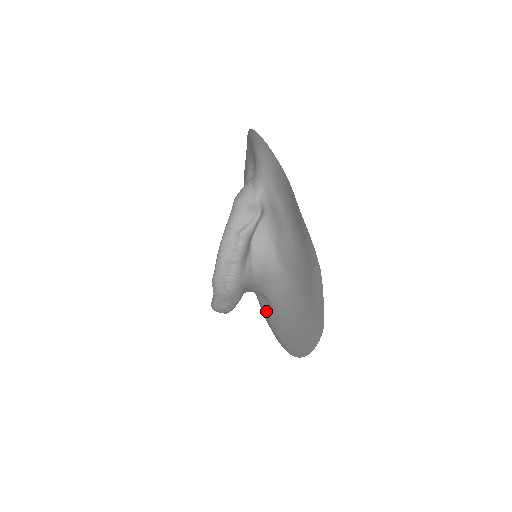
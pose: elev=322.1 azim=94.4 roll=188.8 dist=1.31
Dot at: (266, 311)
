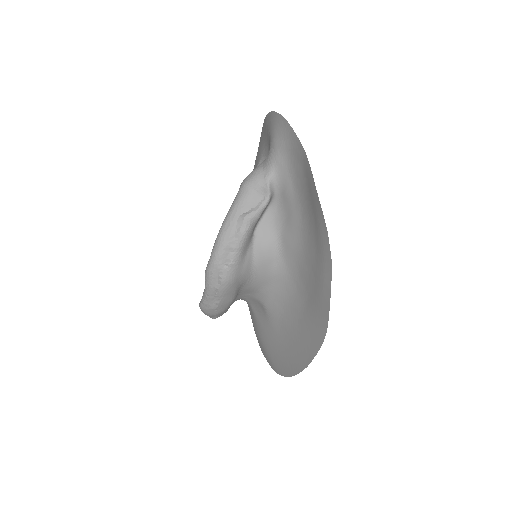
Dot at: (259, 323)
